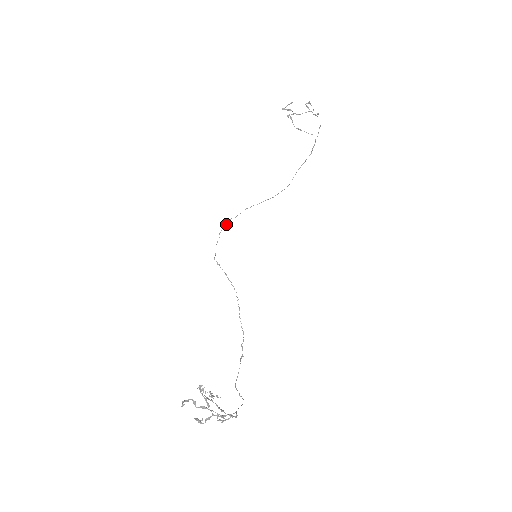
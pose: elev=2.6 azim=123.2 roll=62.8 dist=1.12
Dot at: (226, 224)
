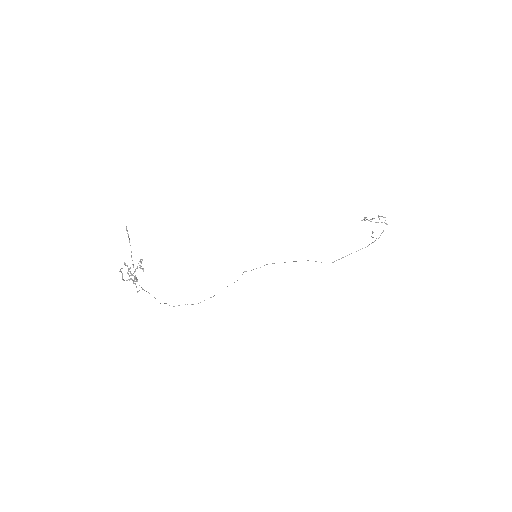
Dot at: occluded
